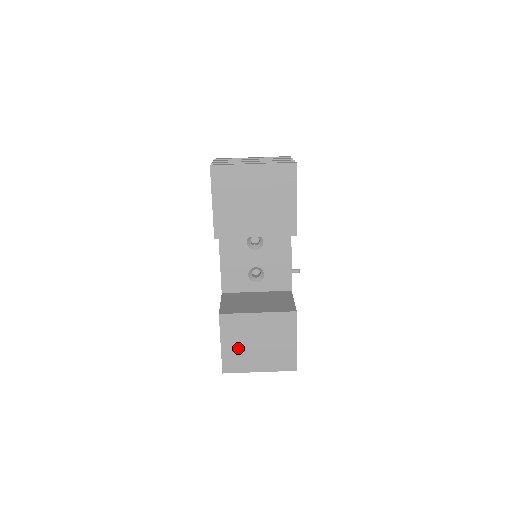
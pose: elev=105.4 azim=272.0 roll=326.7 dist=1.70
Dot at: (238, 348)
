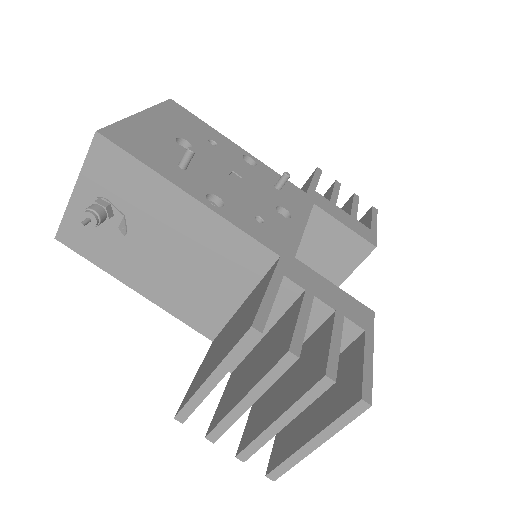
Dot at: occluded
